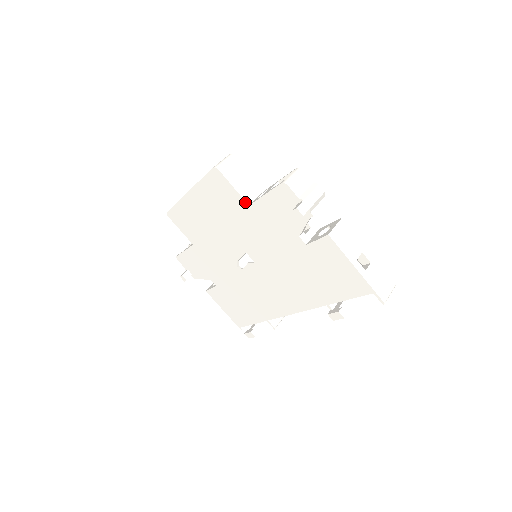
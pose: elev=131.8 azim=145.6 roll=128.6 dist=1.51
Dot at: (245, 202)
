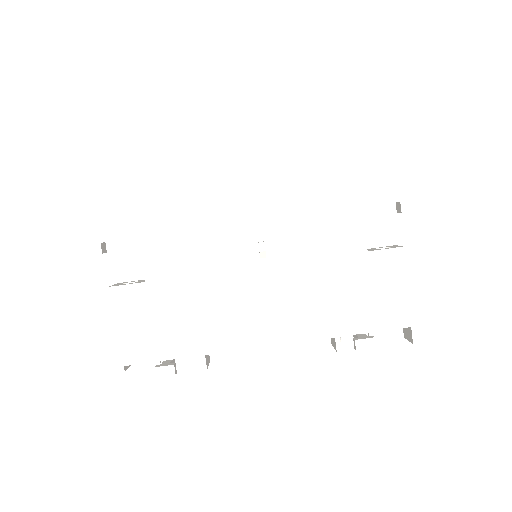
Dot at: (324, 179)
